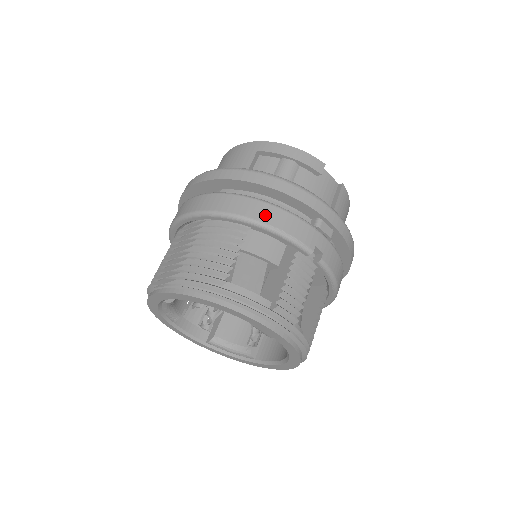
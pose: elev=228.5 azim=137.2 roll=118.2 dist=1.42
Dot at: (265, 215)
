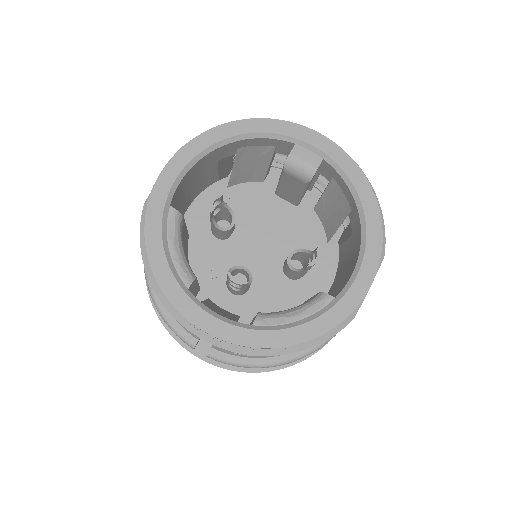
Dot at: occluded
